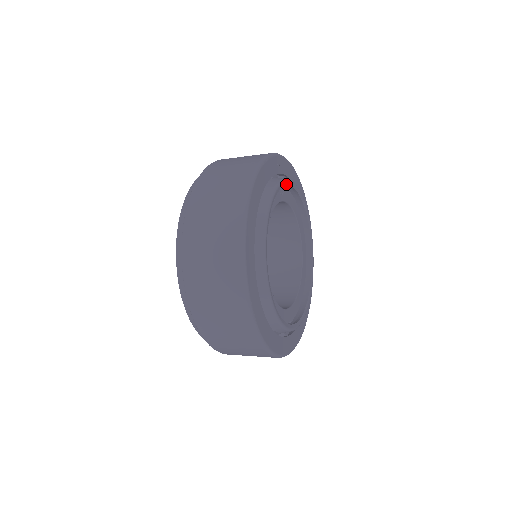
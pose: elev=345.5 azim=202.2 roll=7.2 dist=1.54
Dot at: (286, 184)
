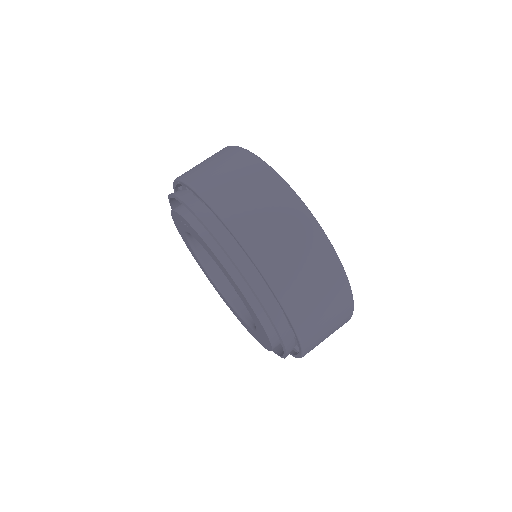
Dot at: occluded
